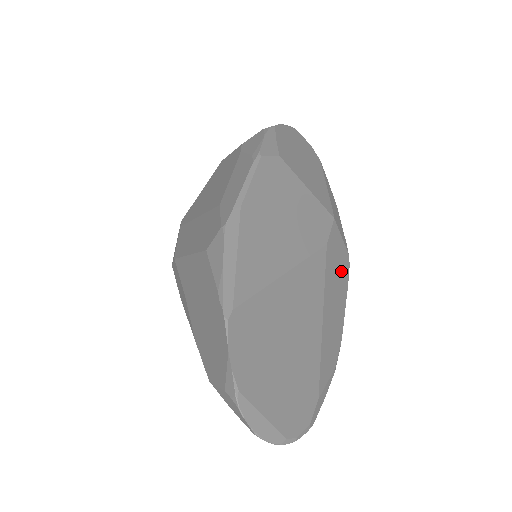
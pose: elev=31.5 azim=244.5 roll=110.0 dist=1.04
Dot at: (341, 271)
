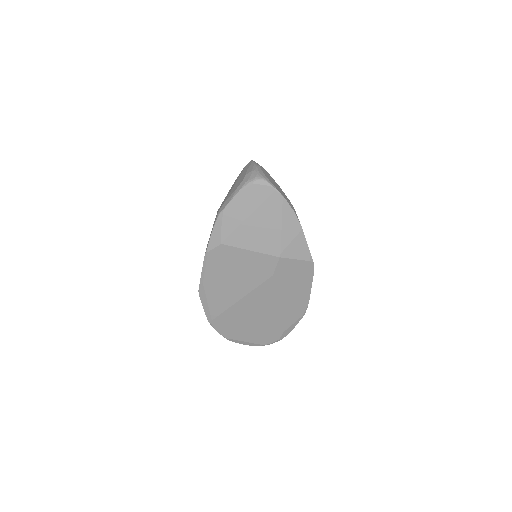
Dot at: (300, 275)
